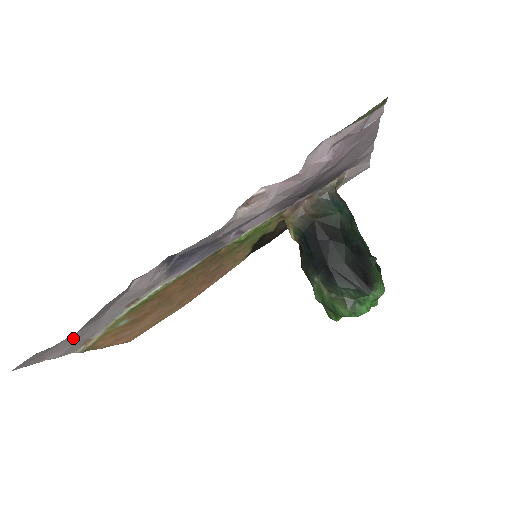
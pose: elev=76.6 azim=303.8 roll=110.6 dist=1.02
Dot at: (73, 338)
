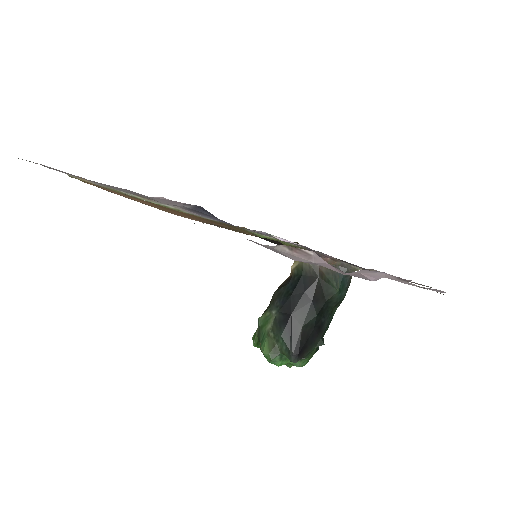
Dot at: occluded
